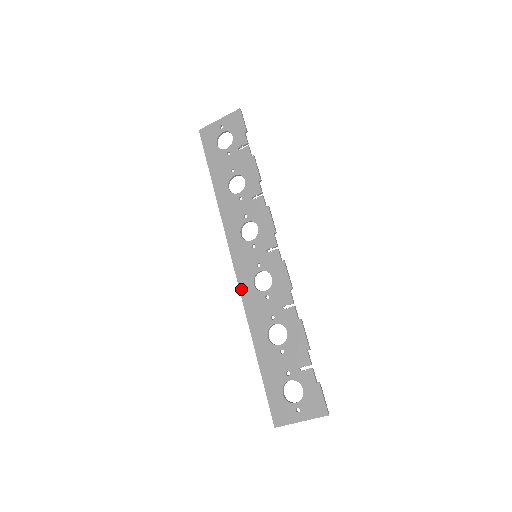
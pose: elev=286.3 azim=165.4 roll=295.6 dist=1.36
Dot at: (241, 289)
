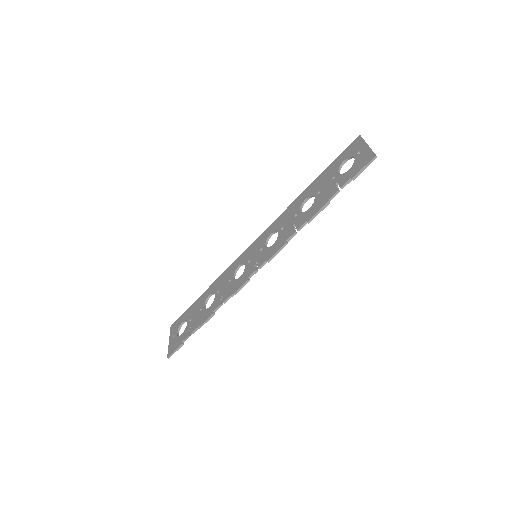
Dot at: (238, 258)
